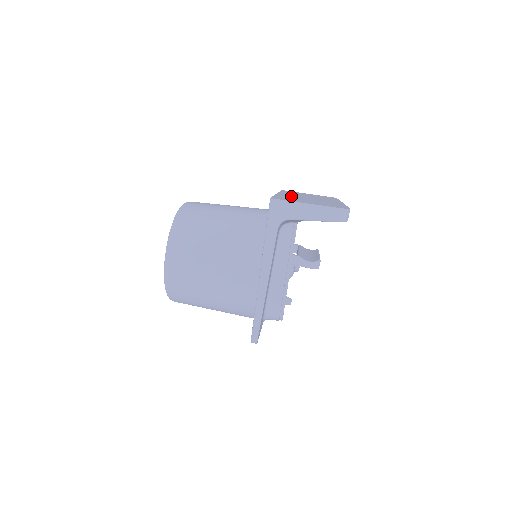
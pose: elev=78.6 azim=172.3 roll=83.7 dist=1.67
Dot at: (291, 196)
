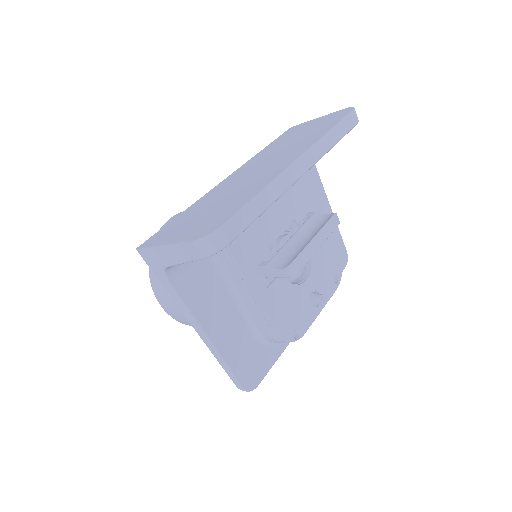
Dot at: (222, 188)
